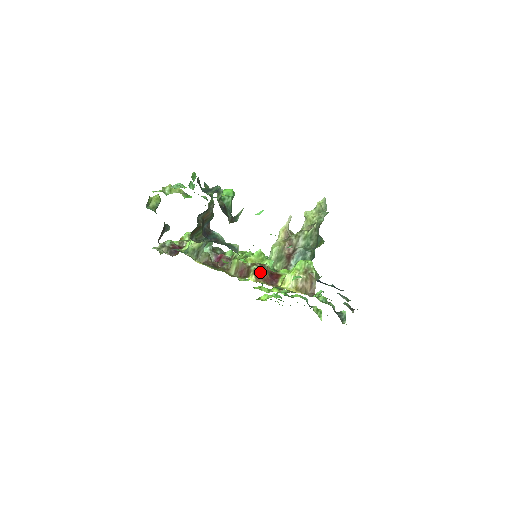
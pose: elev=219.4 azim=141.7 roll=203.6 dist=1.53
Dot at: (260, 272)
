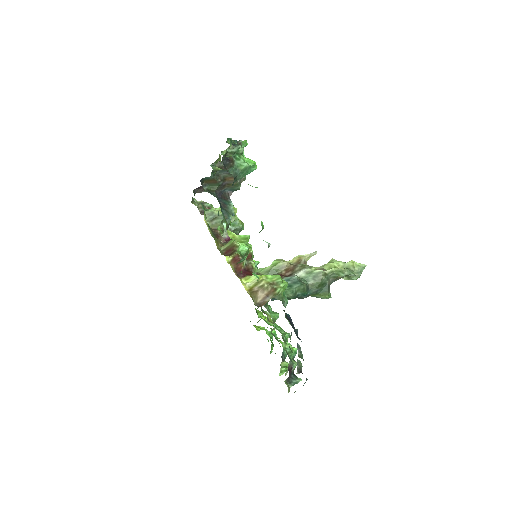
Dot at: (239, 259)
